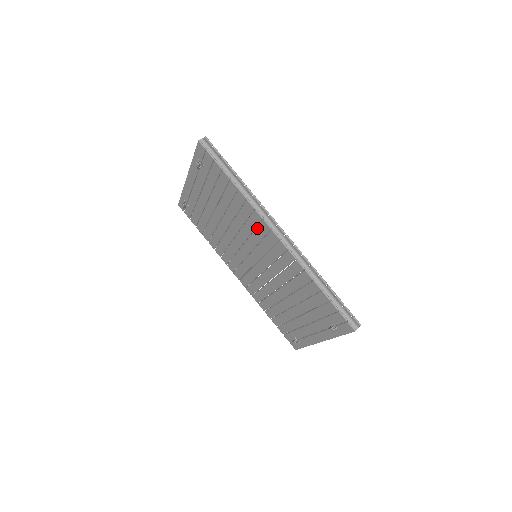
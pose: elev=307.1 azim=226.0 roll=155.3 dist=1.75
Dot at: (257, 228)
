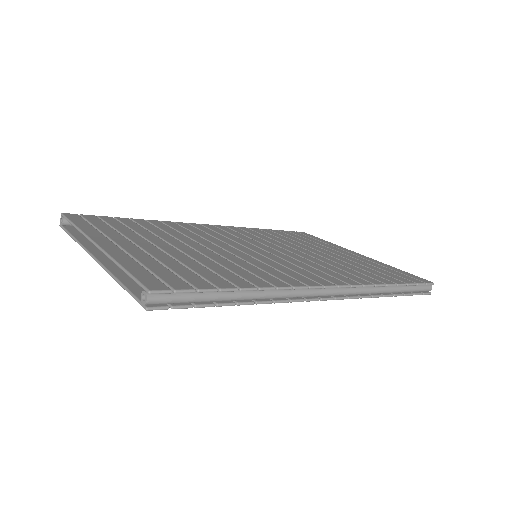
Dot at: occluded
